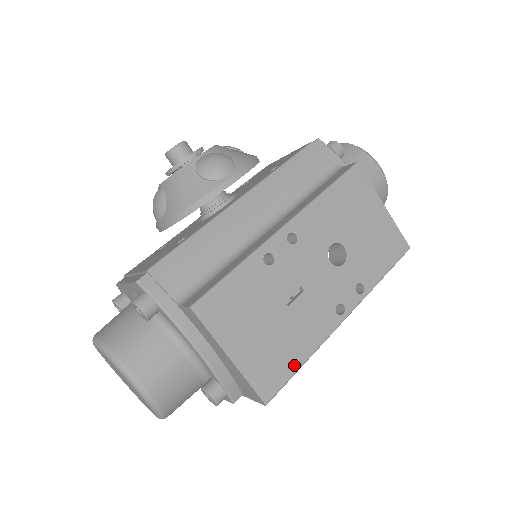
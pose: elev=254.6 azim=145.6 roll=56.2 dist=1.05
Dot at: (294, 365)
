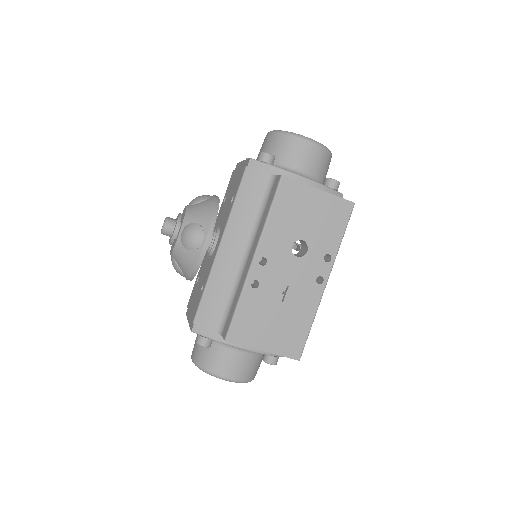
Dot at: (305, 331)
